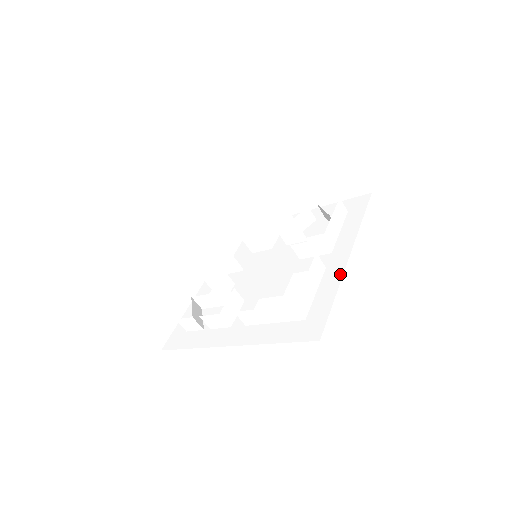
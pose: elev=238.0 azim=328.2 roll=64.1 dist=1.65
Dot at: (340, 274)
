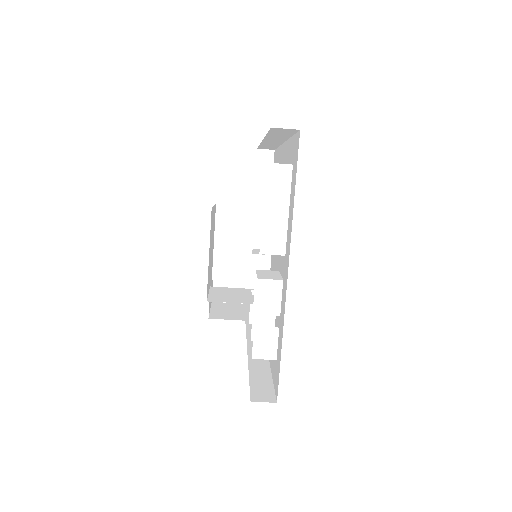
Dot at: (286, 144)
